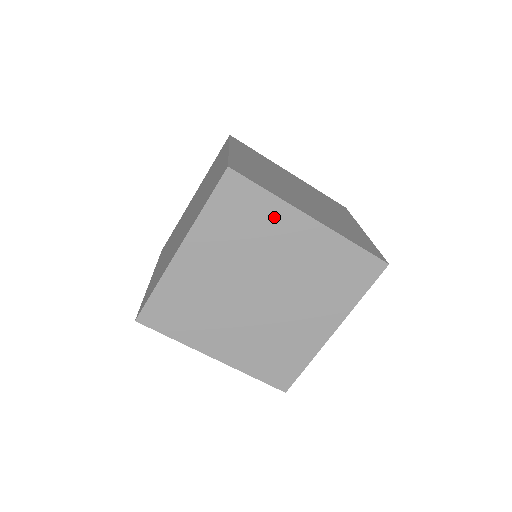
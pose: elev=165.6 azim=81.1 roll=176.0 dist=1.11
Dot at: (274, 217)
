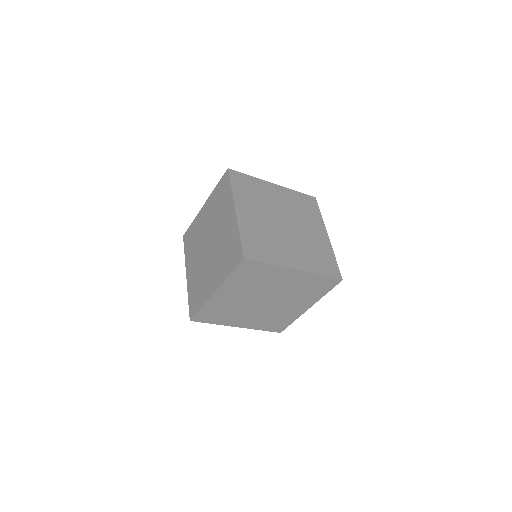
Dot at: (273, 273)
